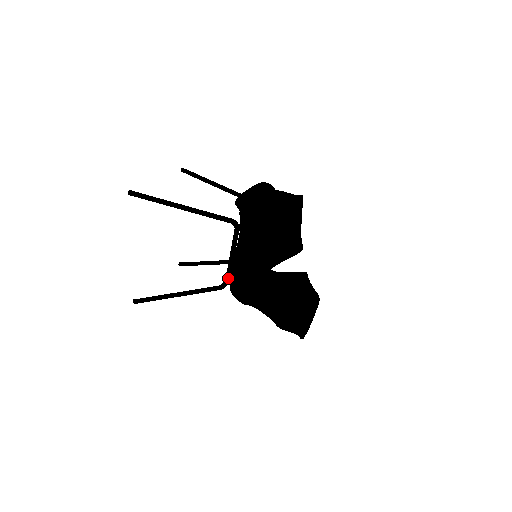
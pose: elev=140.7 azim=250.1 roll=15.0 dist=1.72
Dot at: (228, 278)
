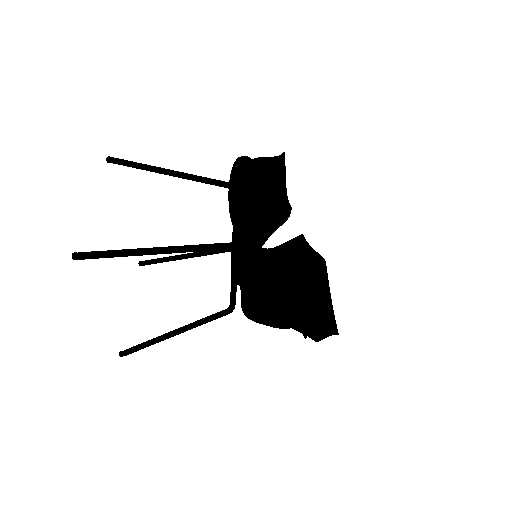
Dot at: (235, 299)
